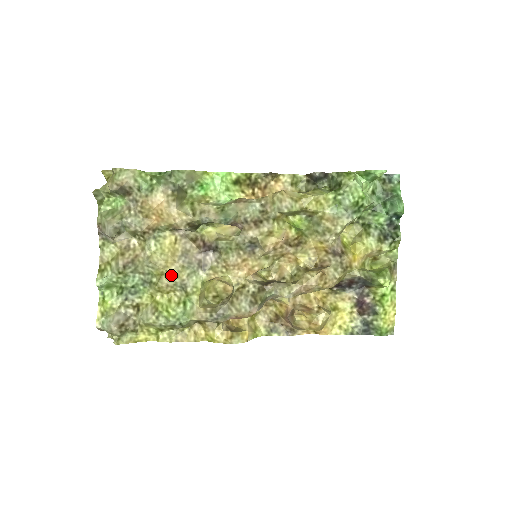
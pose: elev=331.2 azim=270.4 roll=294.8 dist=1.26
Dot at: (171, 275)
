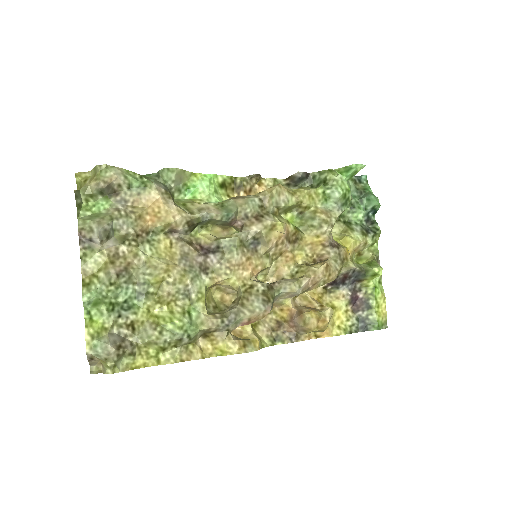
Dot at: (173, 280)
